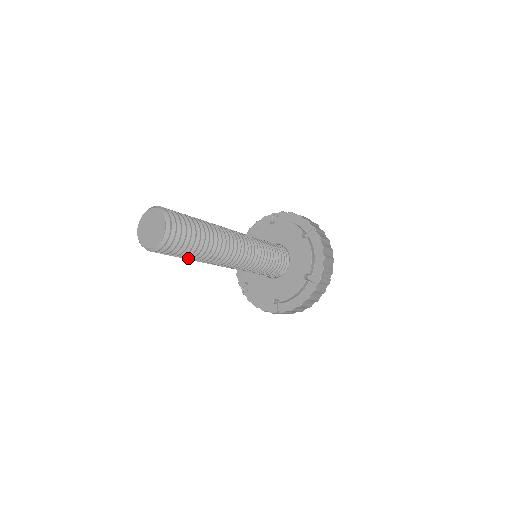
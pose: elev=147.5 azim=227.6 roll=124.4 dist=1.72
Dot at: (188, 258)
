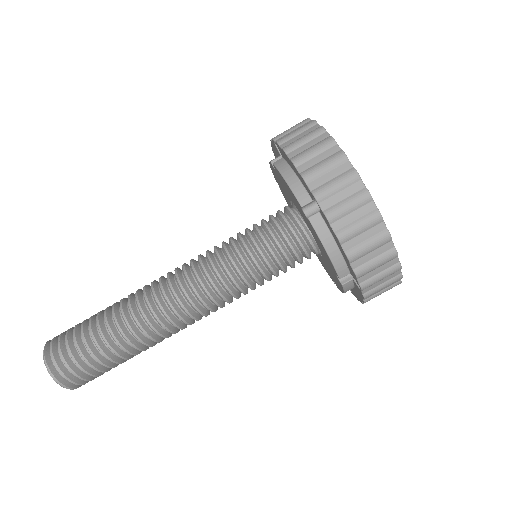
Dot at: occluded
